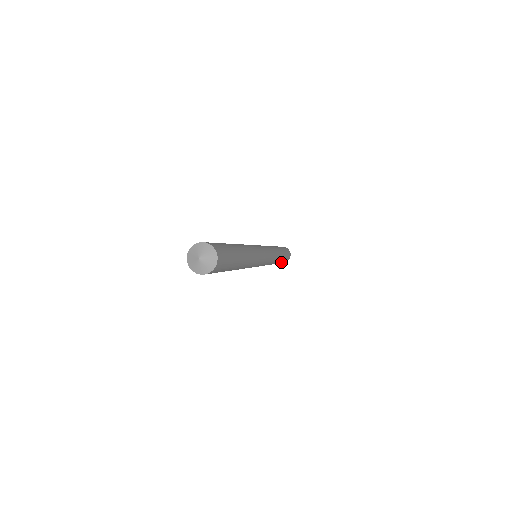
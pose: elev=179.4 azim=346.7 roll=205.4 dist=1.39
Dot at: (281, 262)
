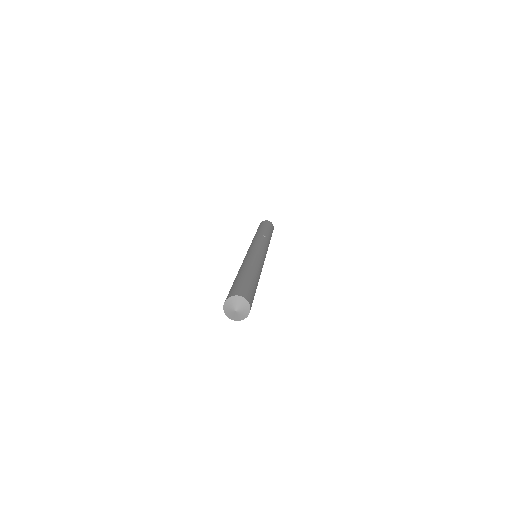
Dot at: occluded
